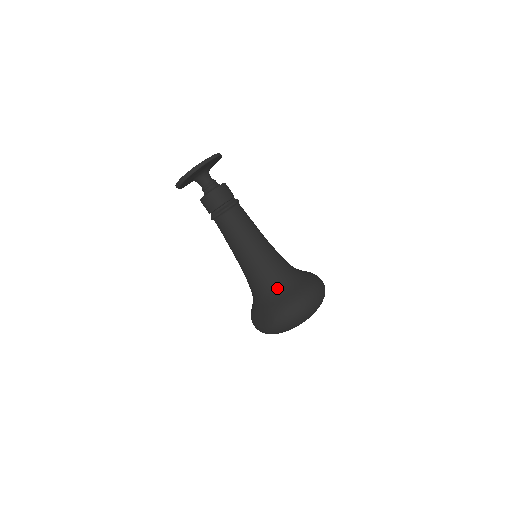
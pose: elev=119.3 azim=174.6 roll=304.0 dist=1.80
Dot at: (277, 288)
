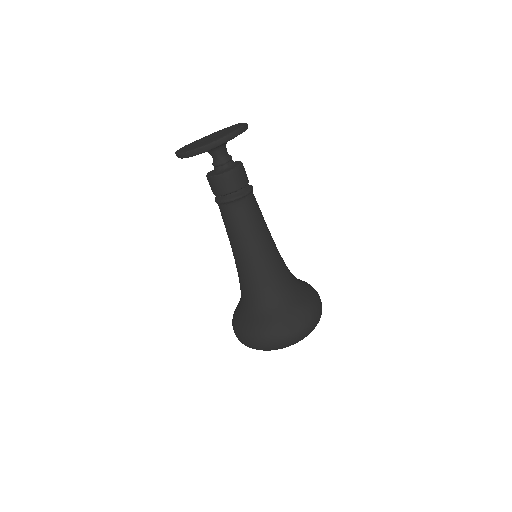
Dot at: (297, 283)
